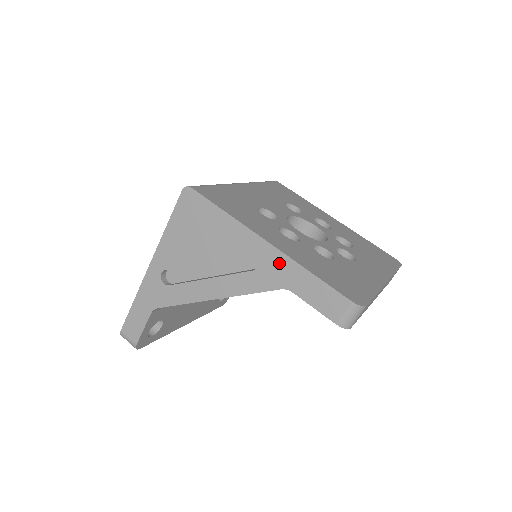
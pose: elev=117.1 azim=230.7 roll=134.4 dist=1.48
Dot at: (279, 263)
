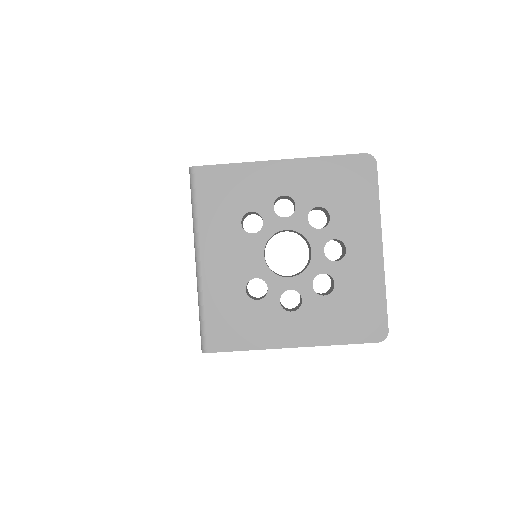
Dot at: occluded
